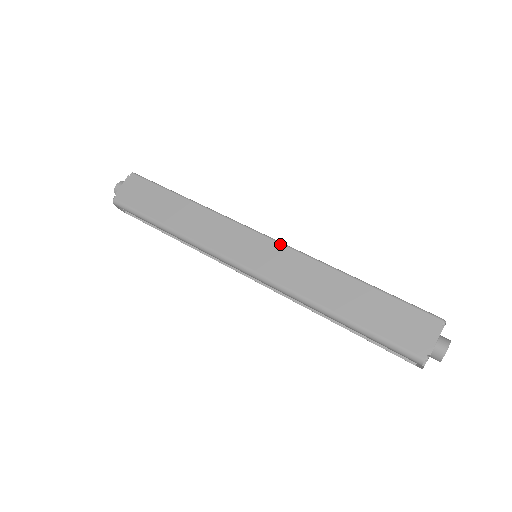
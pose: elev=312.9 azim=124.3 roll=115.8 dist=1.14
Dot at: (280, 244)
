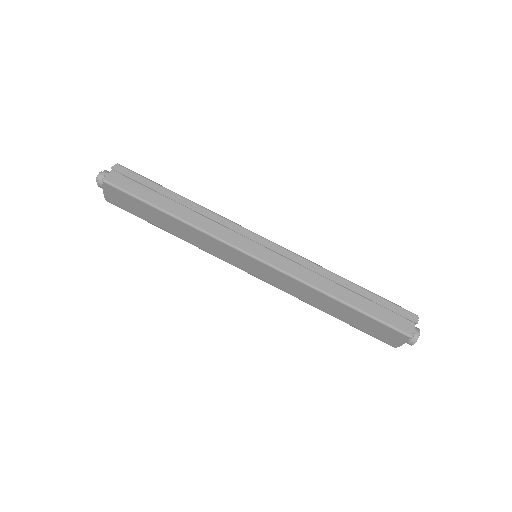
Dot at: (272, 268)
